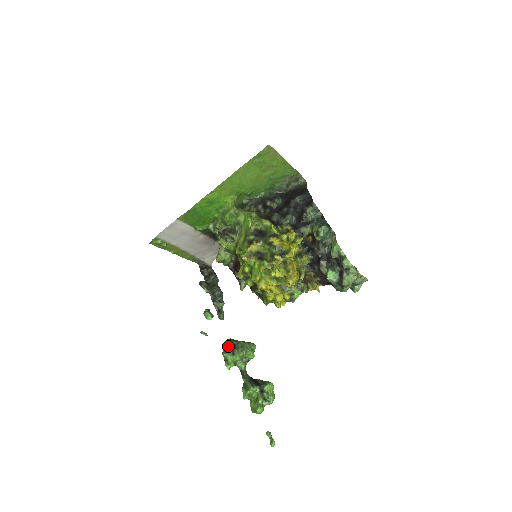
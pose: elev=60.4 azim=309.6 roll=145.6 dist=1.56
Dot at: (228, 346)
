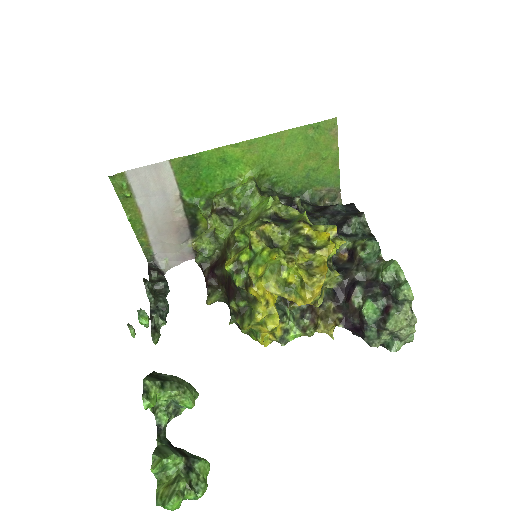
Dot at: (154, 376)
